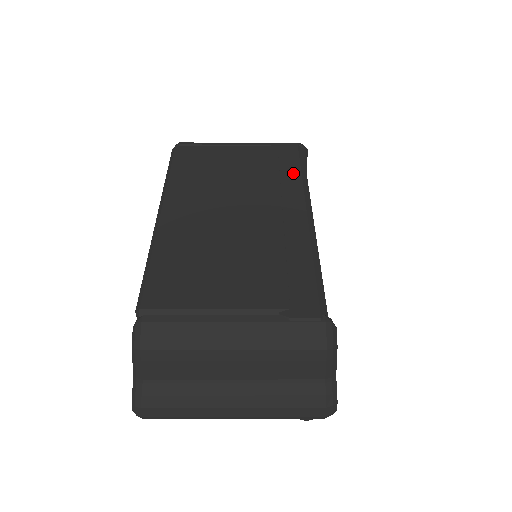
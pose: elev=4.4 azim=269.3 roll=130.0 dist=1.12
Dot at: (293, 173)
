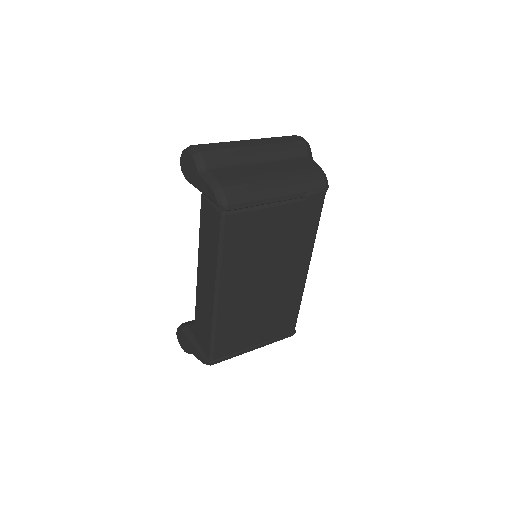
Dot at: (311, 234)
